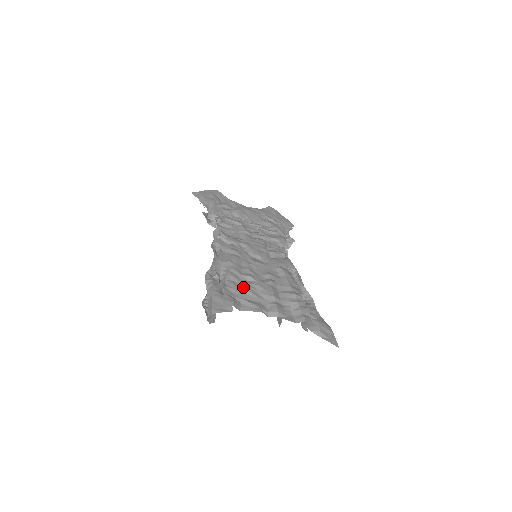
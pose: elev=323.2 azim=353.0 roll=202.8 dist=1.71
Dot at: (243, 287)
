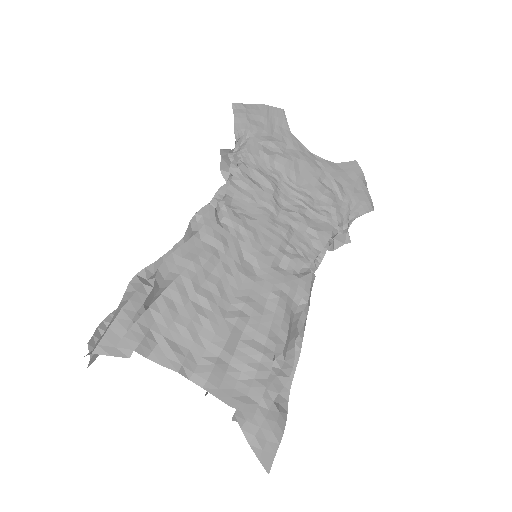
Dot at: (182, 316)
